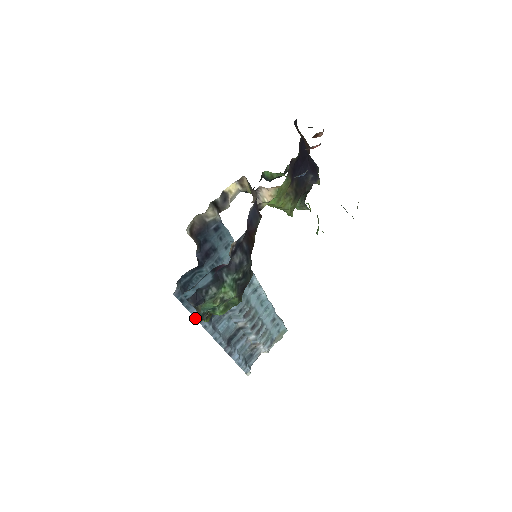
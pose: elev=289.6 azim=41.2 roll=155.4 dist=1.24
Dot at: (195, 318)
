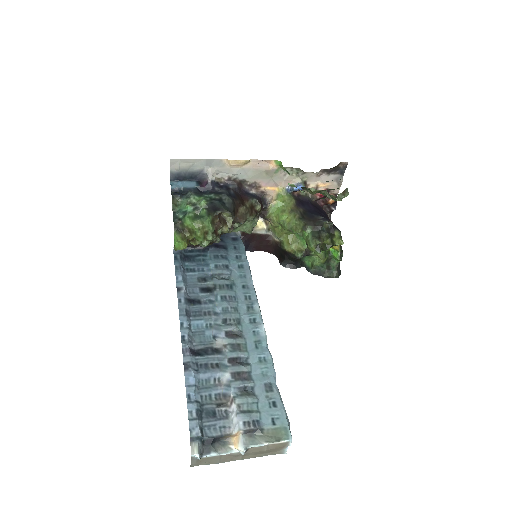
Dot at: (177, 284)
